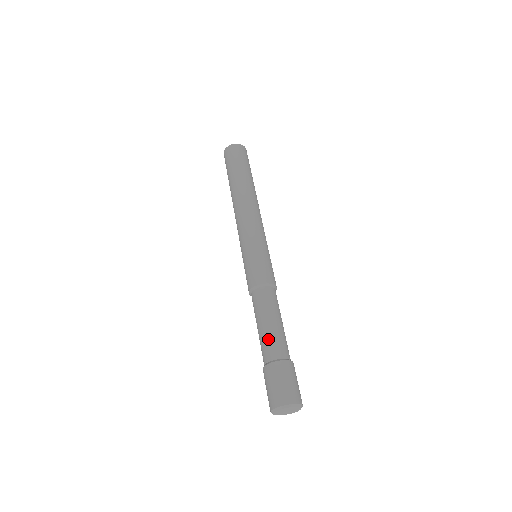
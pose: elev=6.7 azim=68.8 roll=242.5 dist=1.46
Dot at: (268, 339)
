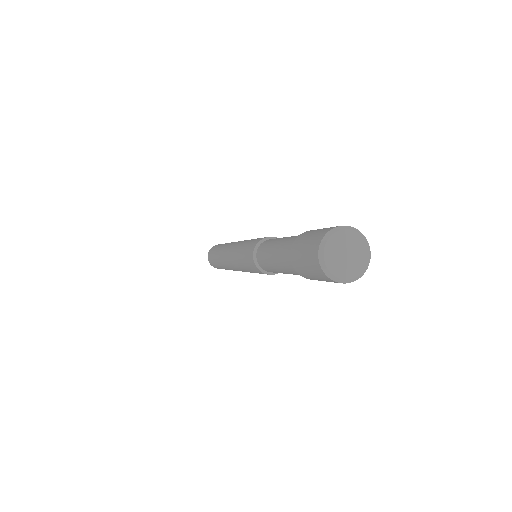
Dot at: (293, 236)
